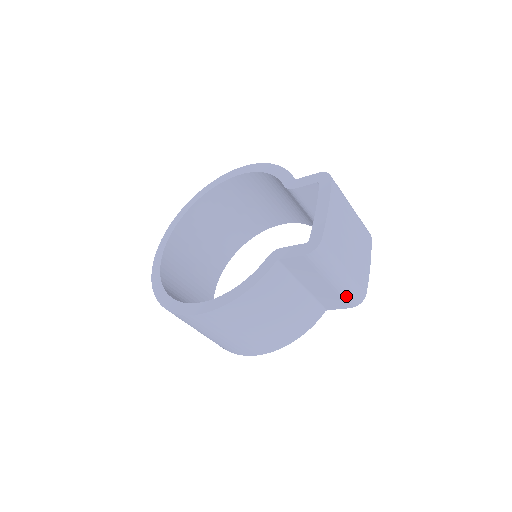
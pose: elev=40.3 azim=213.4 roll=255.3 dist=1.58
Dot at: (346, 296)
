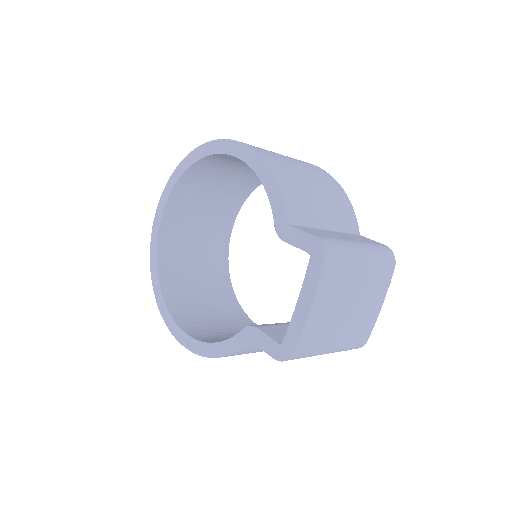
Dot at: occluded
